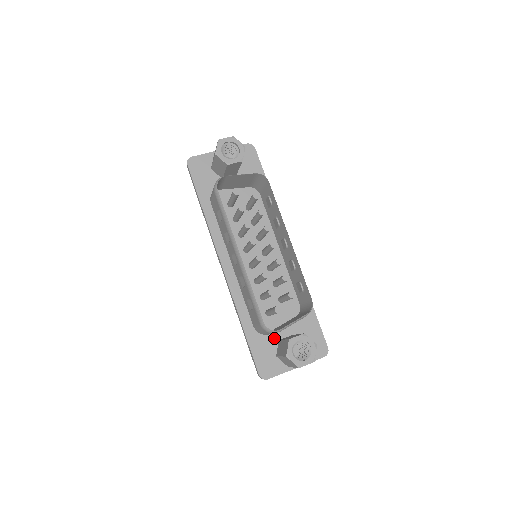
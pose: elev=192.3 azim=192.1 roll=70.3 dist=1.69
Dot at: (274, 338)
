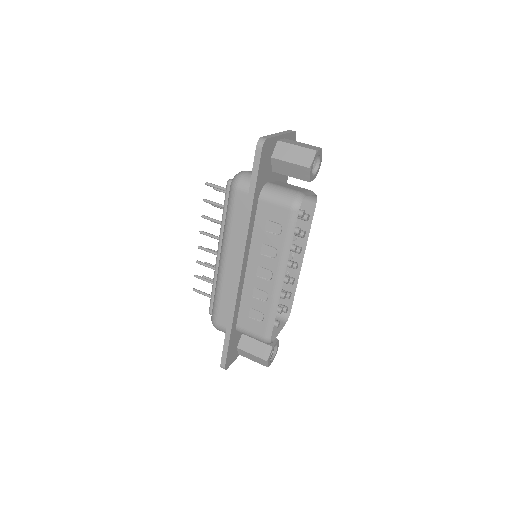
Dot at: (241, 333)
